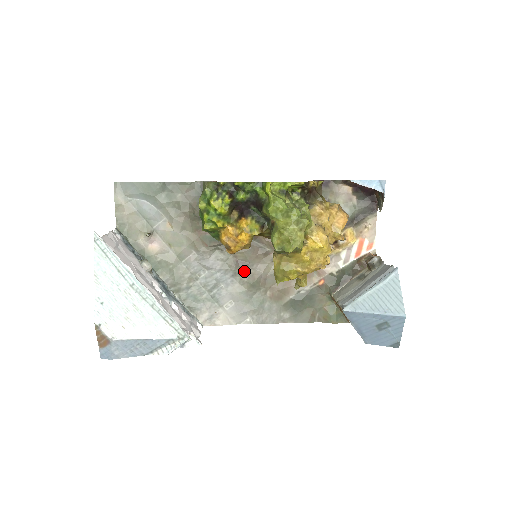
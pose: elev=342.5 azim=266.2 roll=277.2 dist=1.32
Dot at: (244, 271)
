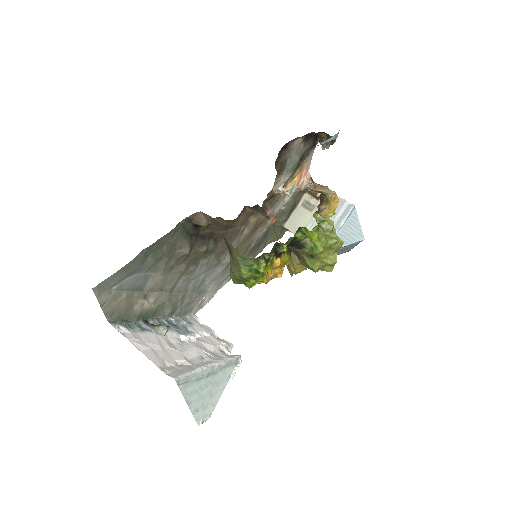
Dot at: (222, 257)
